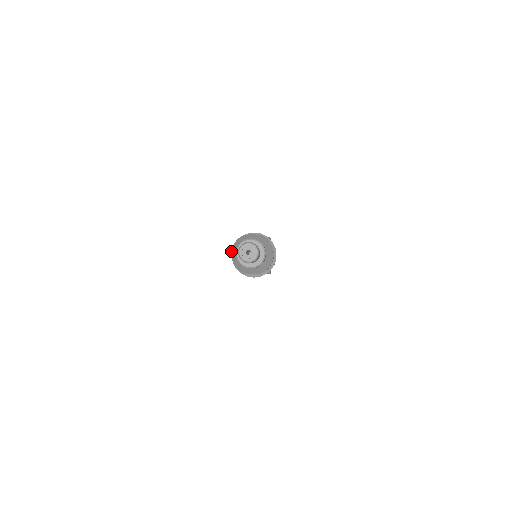
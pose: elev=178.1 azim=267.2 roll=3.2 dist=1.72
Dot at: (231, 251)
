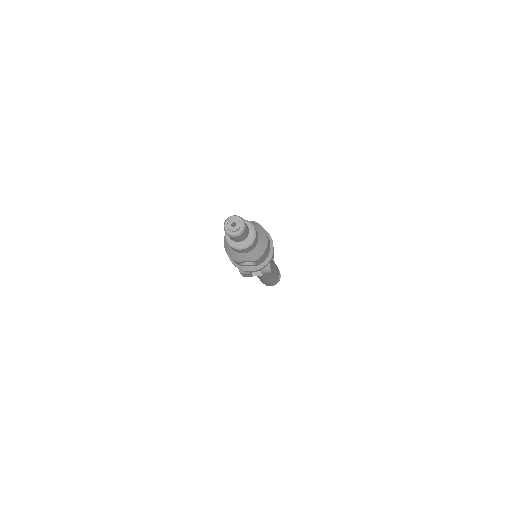
Dot at: occluded
